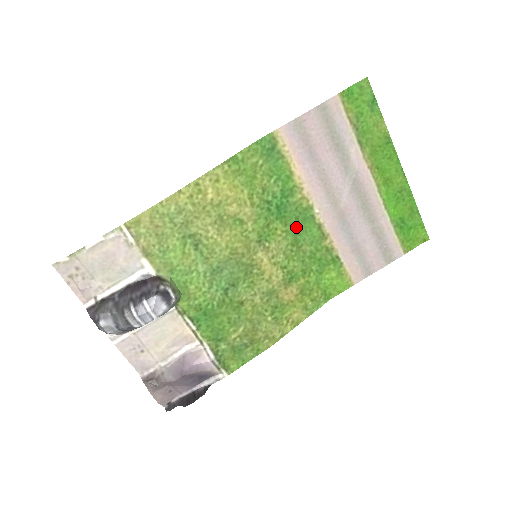
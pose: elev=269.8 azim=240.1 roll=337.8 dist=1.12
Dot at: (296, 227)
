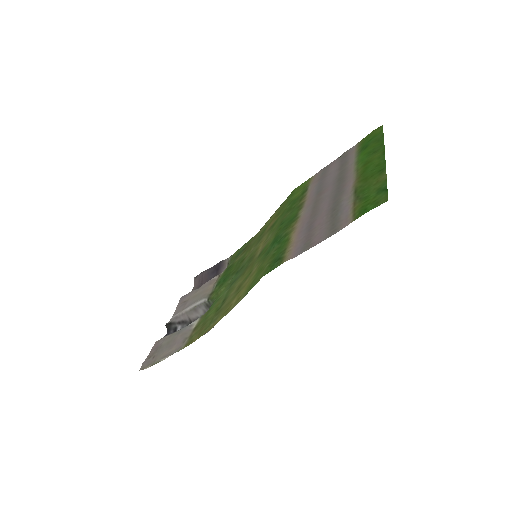
Dot at: (283, 226)
